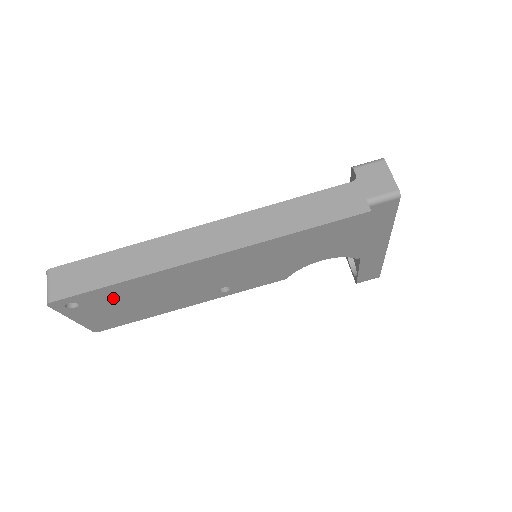
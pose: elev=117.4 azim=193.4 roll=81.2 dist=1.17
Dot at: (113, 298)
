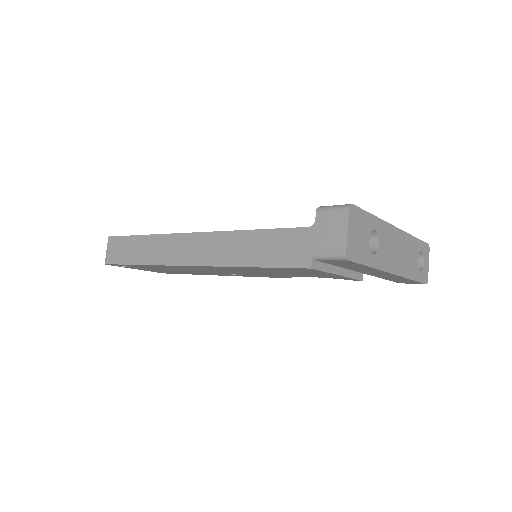
Dot at: (146, 267)
